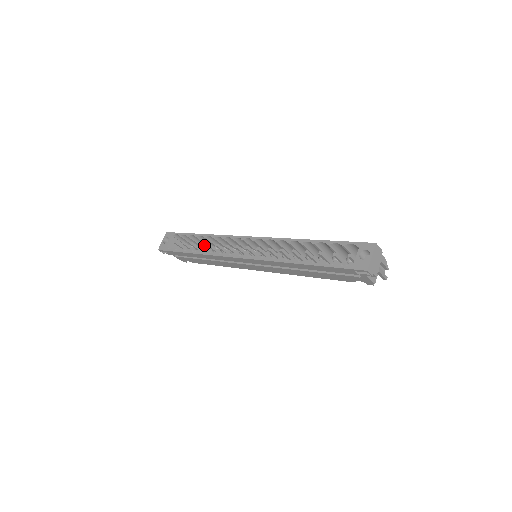
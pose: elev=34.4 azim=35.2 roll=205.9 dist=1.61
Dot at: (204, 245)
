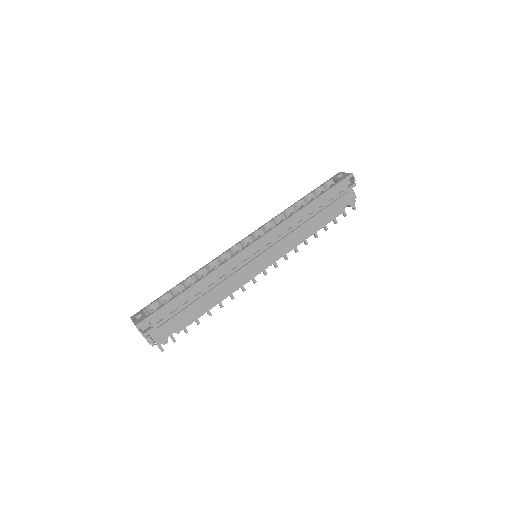
Dot at: occluded
